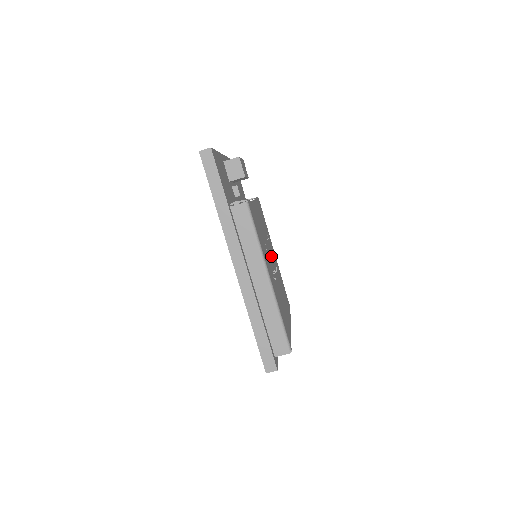
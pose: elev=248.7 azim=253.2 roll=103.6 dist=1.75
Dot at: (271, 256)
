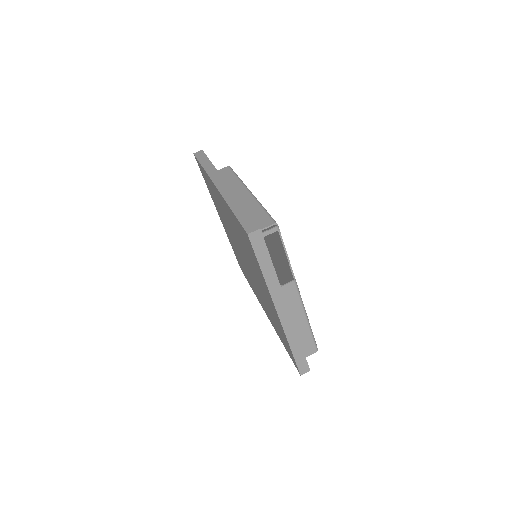
Dot at: occluded
